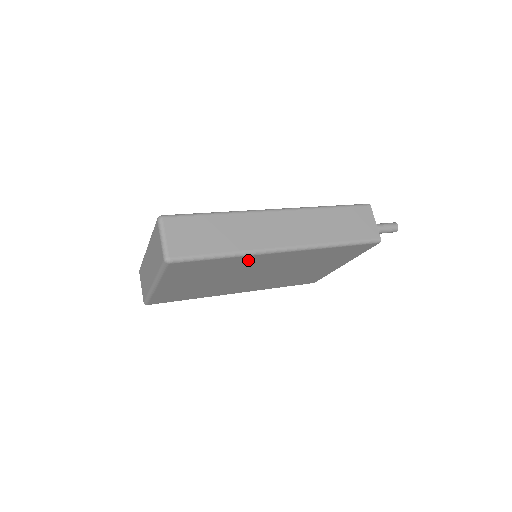
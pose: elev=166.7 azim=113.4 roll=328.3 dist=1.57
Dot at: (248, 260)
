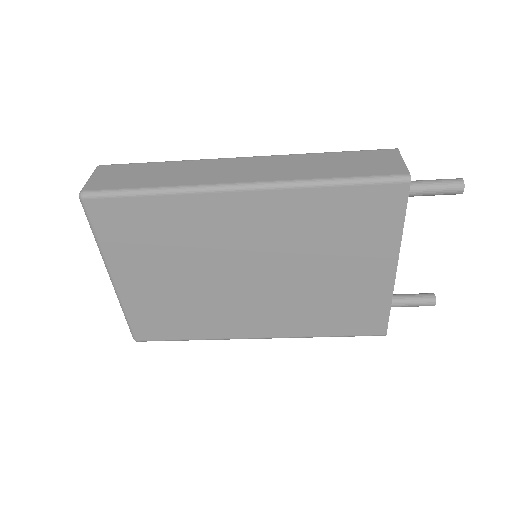
Dot at: (197, 211)
